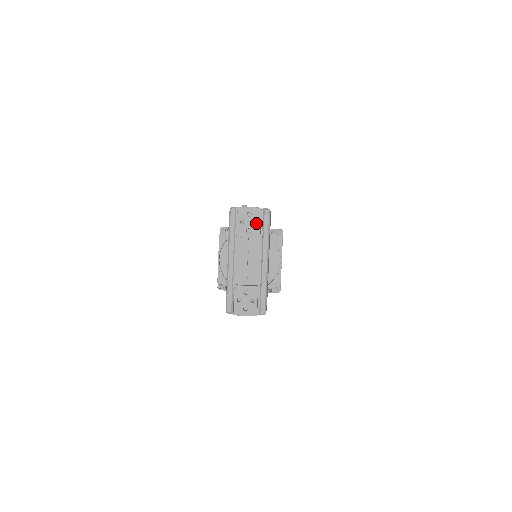
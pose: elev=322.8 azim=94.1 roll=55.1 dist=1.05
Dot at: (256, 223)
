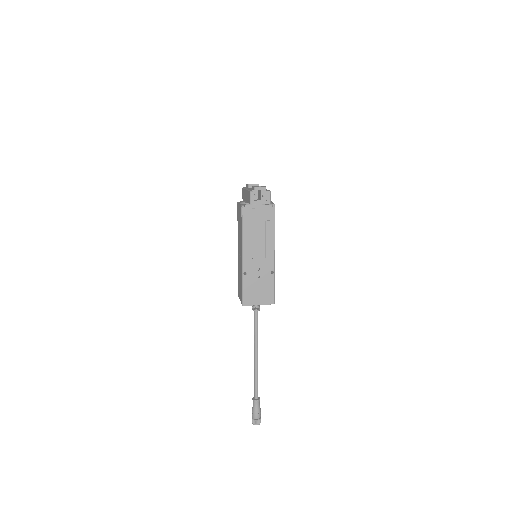
Dot at: occluded
